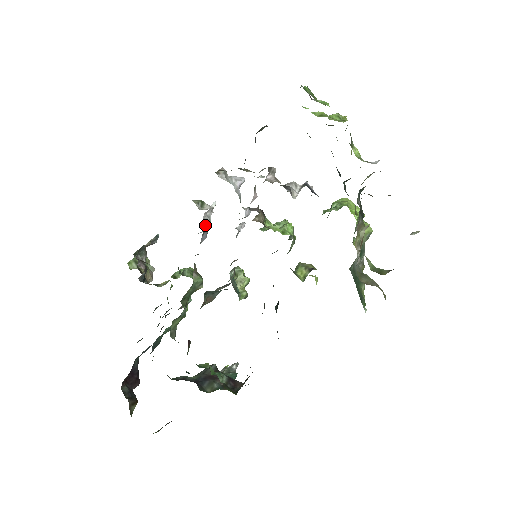
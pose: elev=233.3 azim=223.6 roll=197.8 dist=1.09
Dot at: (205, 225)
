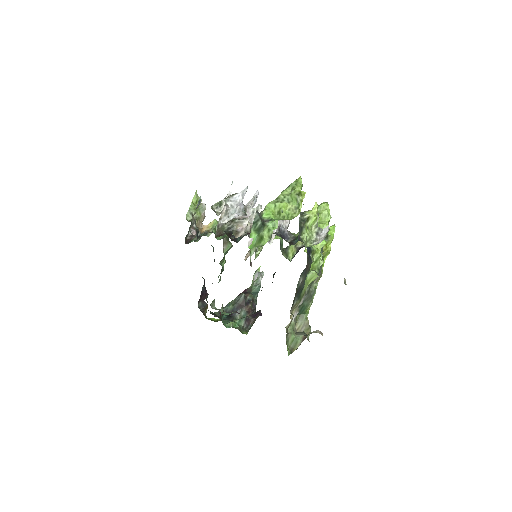
Dot at: occluded
